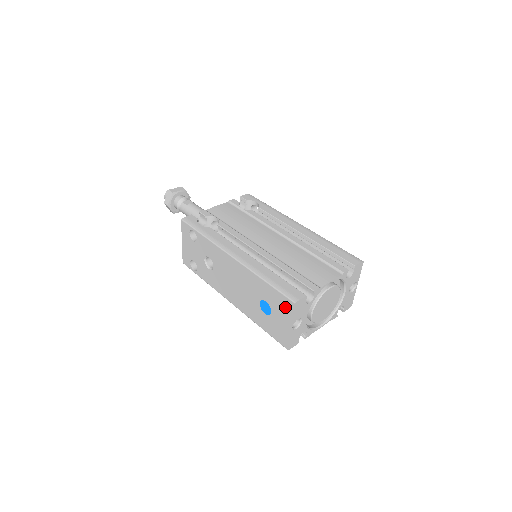
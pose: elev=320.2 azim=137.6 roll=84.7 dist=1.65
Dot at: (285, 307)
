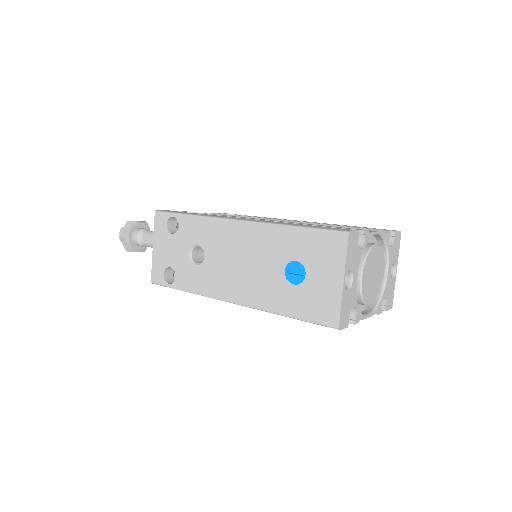
Dot at: (331, 250)
